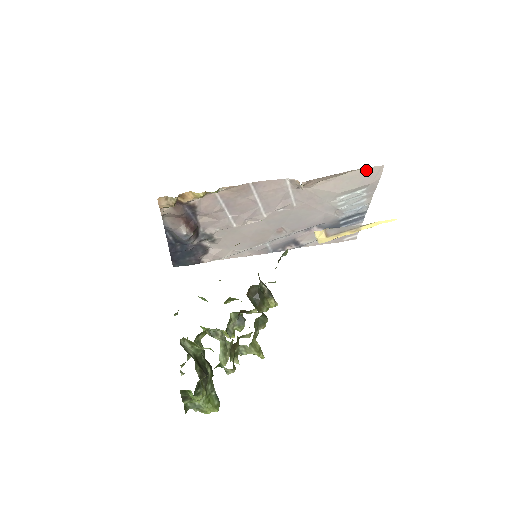
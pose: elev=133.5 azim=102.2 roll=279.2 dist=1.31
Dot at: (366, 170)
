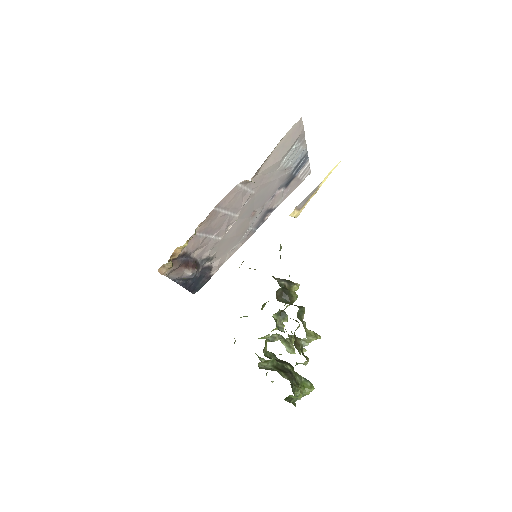
Dot at: (290, 131)
